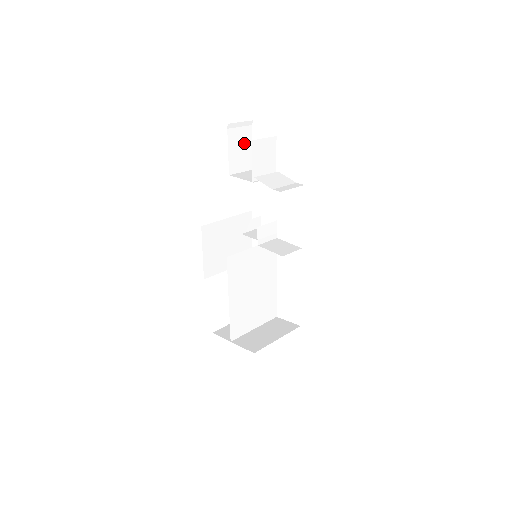
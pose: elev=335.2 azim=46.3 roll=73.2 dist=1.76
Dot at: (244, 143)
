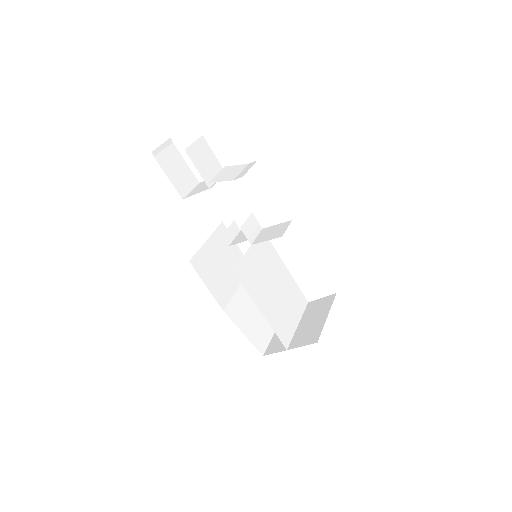
Dot at: (176, 163)
